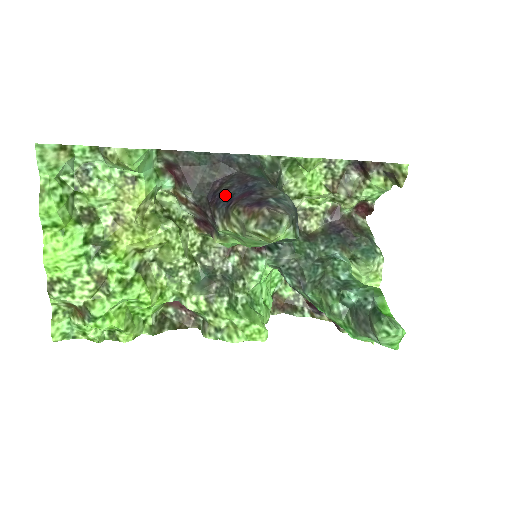
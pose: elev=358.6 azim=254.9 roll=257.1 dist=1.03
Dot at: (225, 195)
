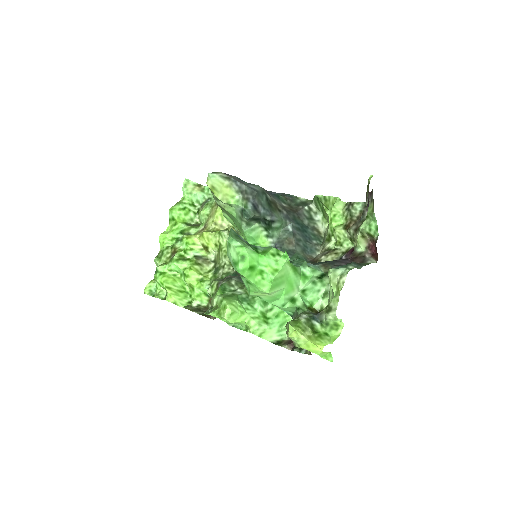
Dot at: occluded
